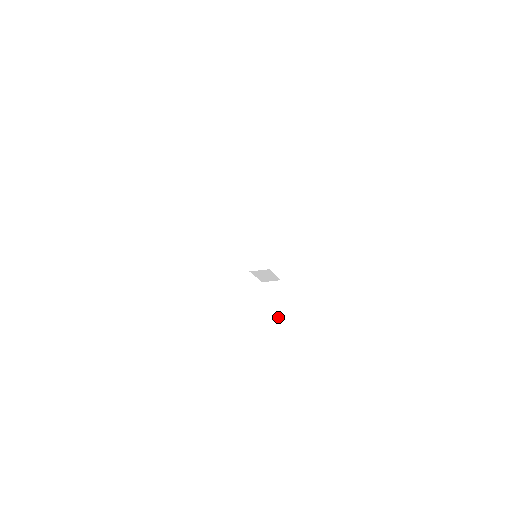
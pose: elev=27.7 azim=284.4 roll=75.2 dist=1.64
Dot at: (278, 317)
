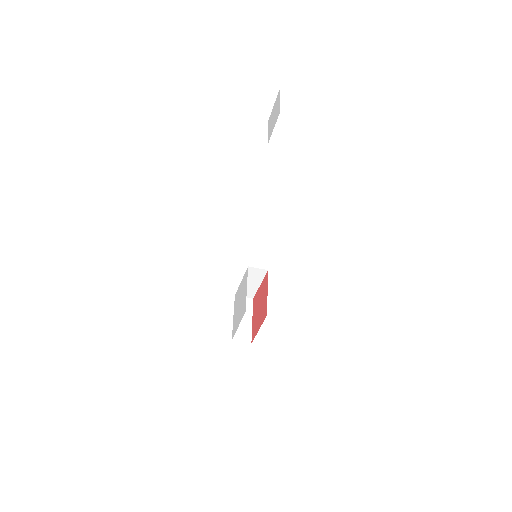
Dot at: (247, 330)
